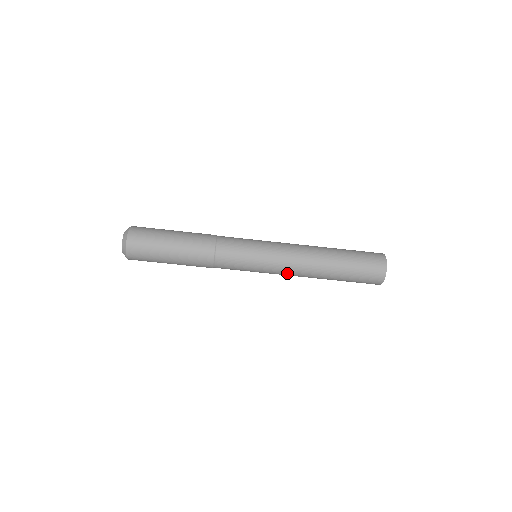
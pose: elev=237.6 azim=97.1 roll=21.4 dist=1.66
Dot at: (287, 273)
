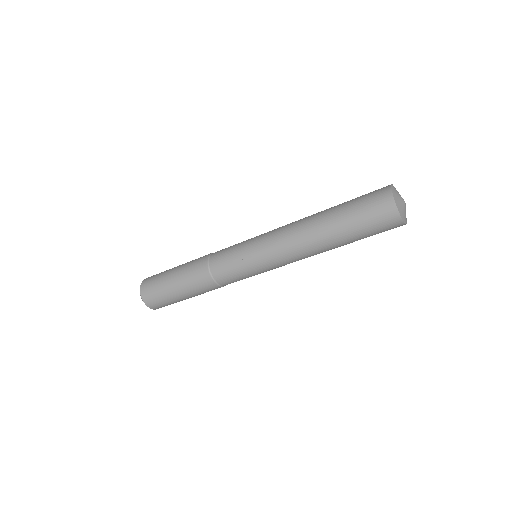
Dot at: (289, 261)
